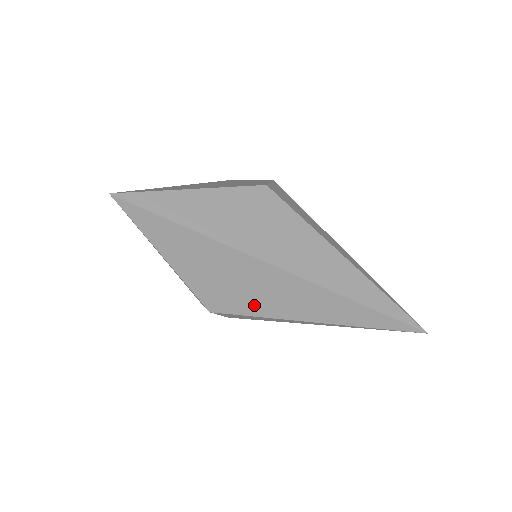
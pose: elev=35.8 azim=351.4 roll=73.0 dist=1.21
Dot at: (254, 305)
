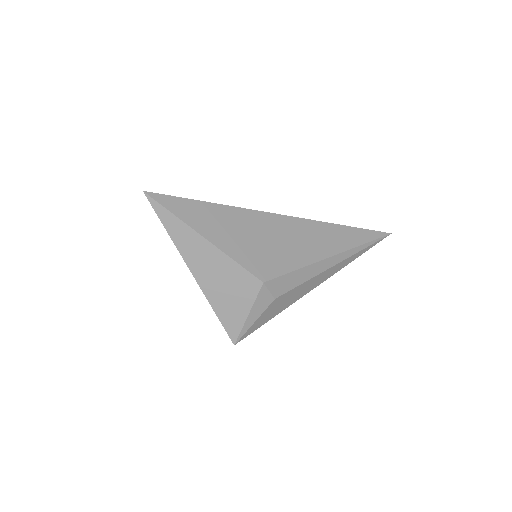
Dot at: (290, 258)
